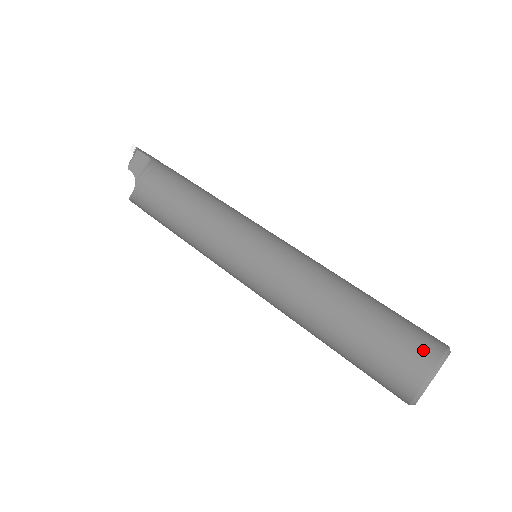
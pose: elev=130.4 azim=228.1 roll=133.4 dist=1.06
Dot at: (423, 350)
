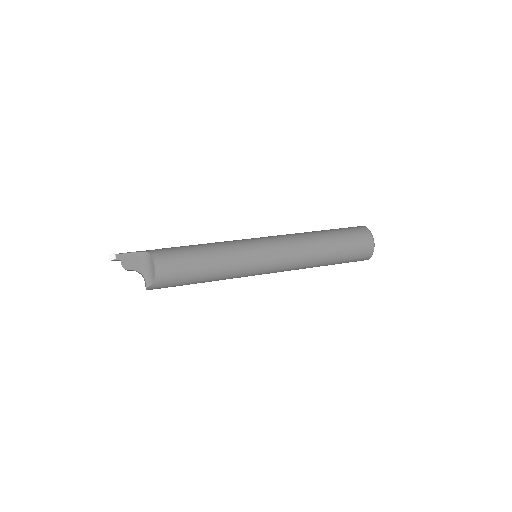
Dot at: (362, 231)
